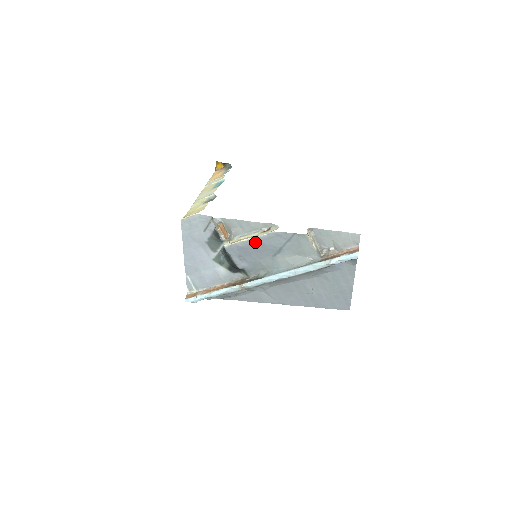
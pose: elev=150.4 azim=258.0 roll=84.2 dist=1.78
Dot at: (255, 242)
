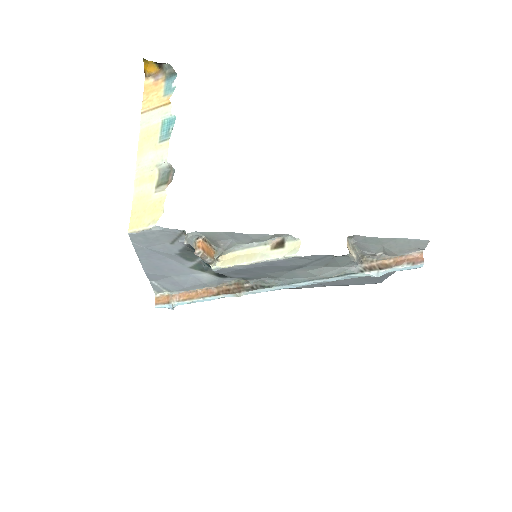
Dot at: (263, 265)
